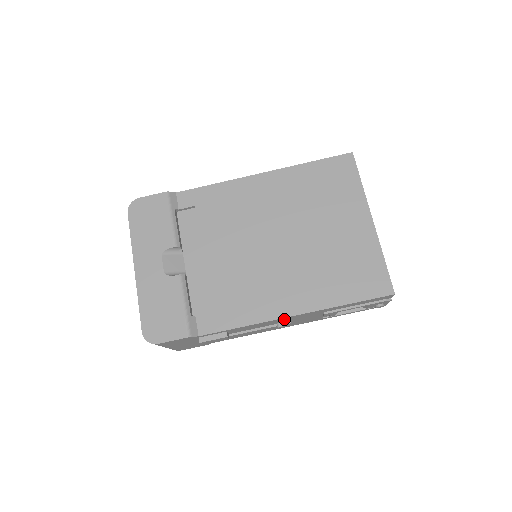
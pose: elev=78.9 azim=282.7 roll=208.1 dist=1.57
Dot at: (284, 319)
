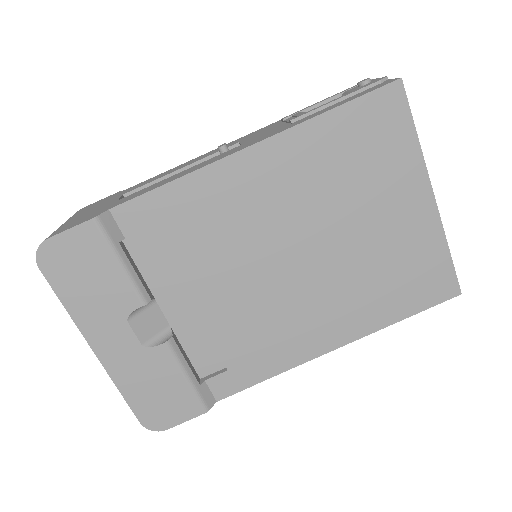
Dot at: occluded
